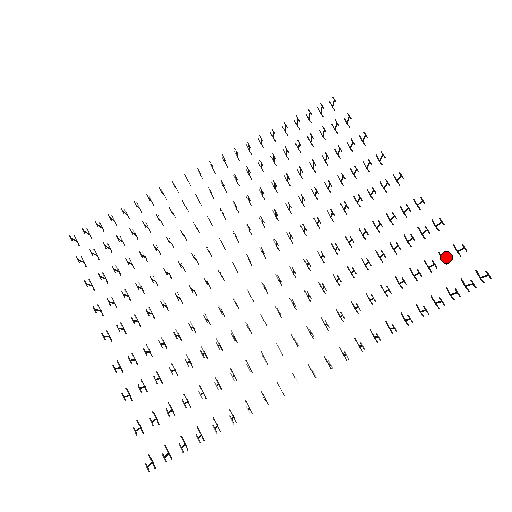
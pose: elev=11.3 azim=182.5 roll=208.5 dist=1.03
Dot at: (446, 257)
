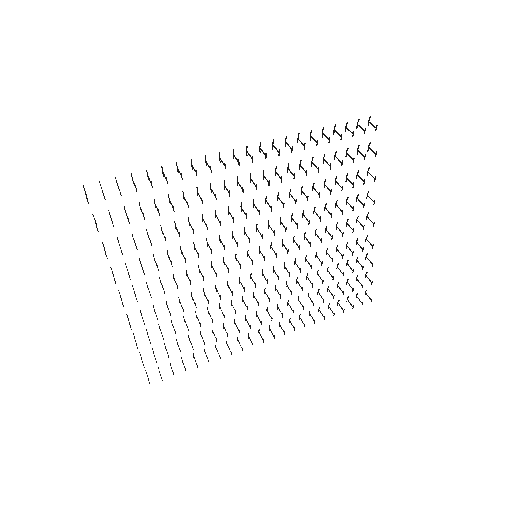
Dot at: (360, 283)
